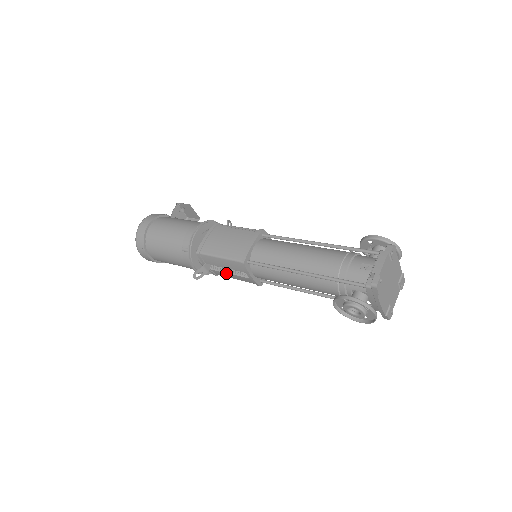
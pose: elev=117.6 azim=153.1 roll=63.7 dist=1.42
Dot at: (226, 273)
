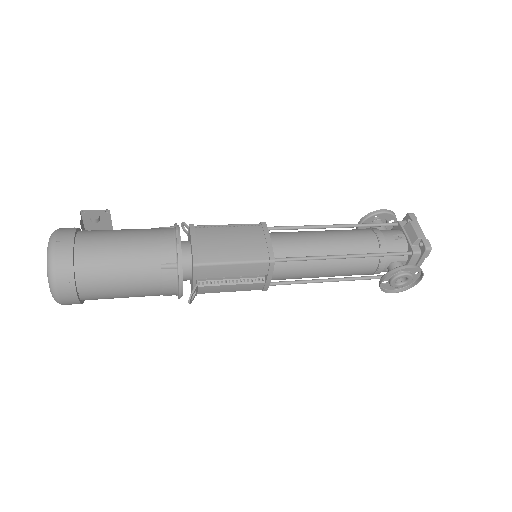
Dot at: (225, 285)
